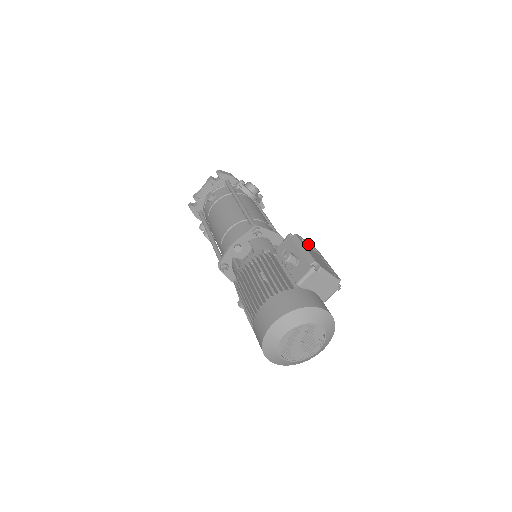
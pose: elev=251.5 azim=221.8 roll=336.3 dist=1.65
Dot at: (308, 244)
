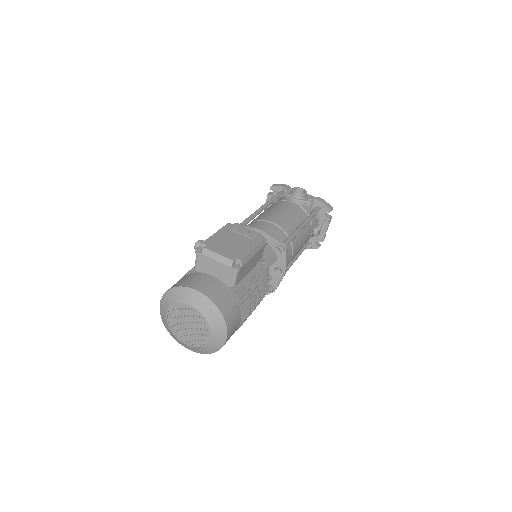
Dot at: (241, 231)
